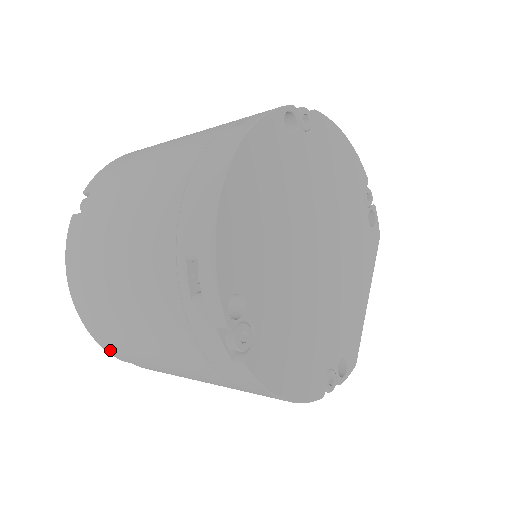
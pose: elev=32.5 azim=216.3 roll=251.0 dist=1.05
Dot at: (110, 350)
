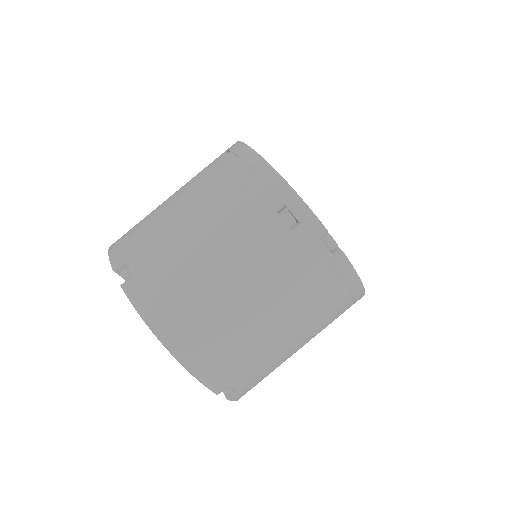
Dot at: (212, 379)
